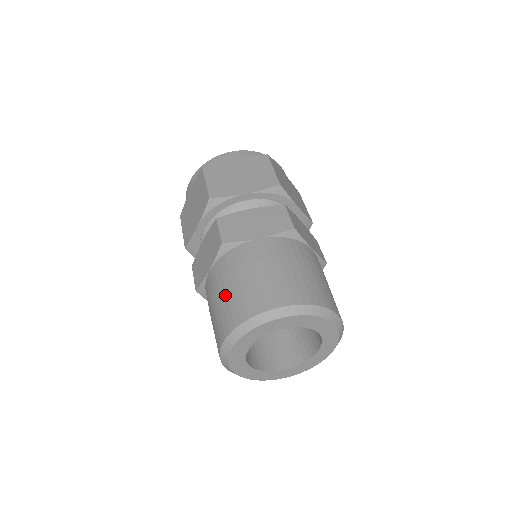
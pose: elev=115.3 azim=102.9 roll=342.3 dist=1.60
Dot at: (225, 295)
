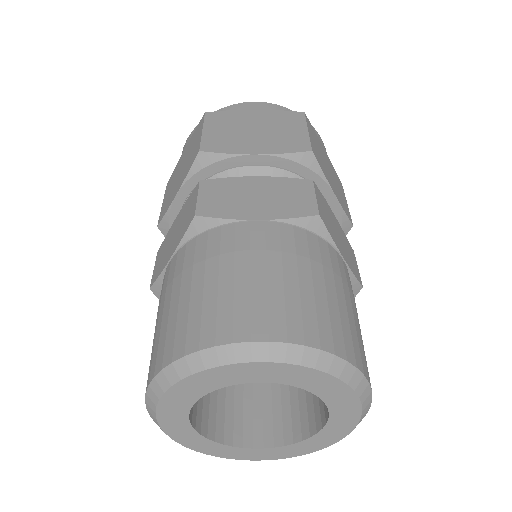
Dot at: (176, 300)
